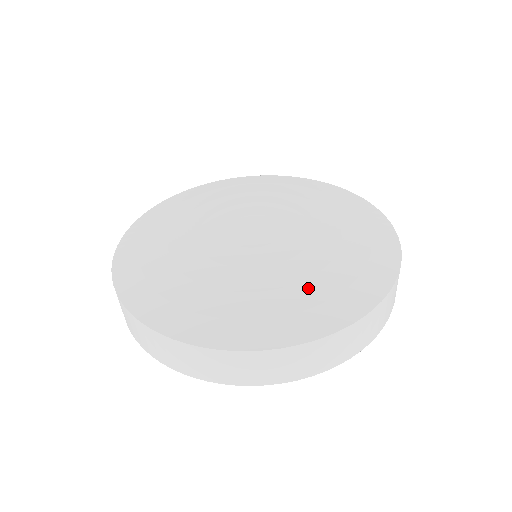
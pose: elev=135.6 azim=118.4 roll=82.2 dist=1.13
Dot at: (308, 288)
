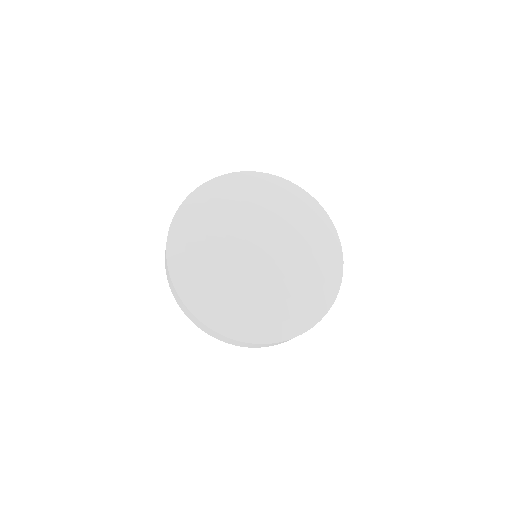
Dot at: (237, 306)
